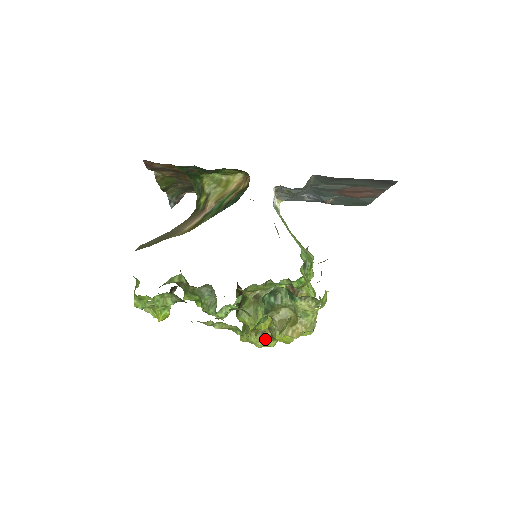
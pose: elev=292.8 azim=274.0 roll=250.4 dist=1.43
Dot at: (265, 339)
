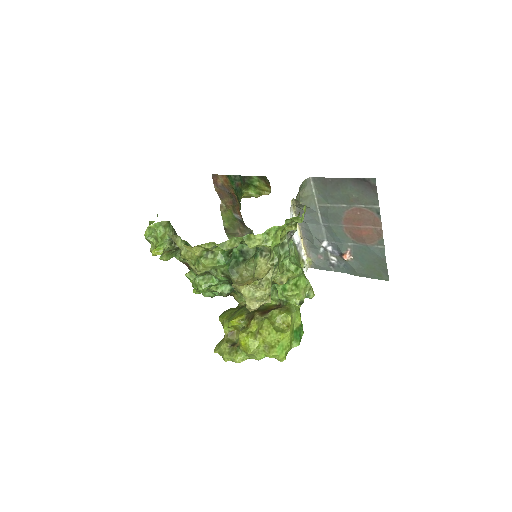
Dot at: (233, 349)
